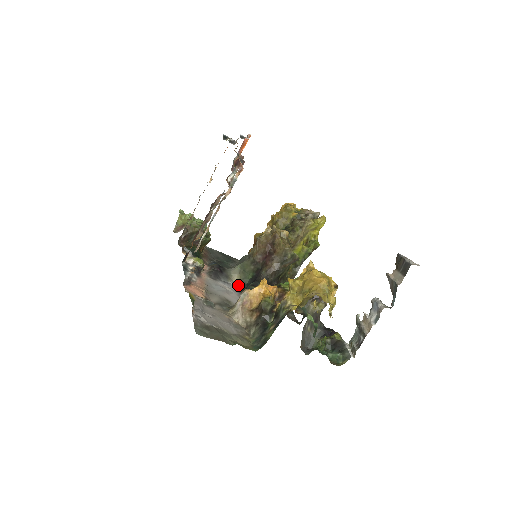
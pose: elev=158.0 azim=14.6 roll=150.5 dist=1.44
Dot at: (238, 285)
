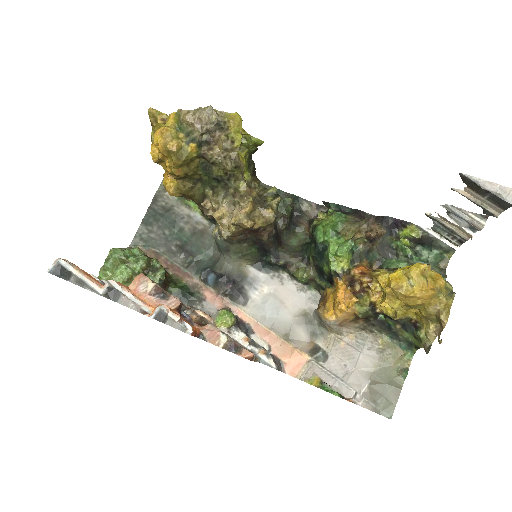
Dot at: (255, 265)
